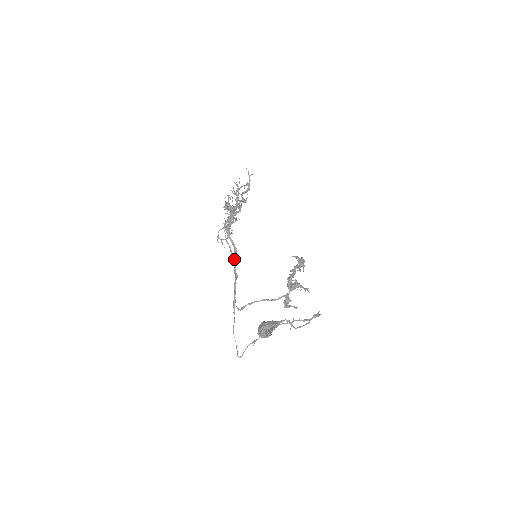
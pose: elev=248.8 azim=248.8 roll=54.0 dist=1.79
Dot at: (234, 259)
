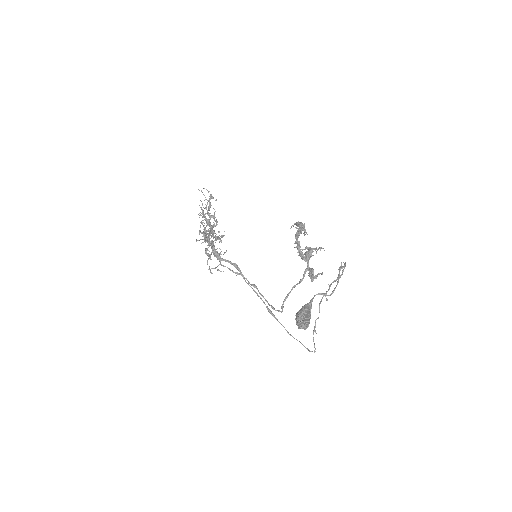
Dot at: occluded
